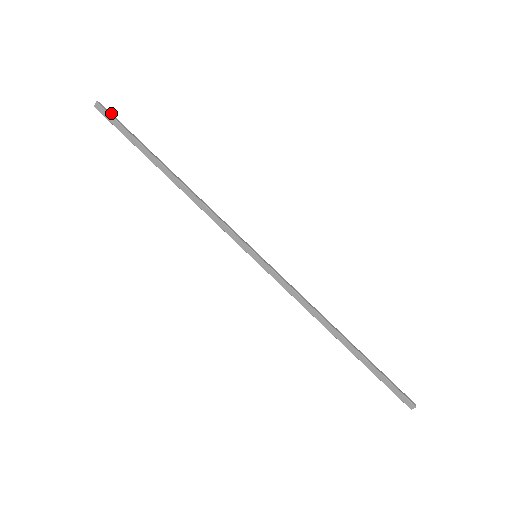
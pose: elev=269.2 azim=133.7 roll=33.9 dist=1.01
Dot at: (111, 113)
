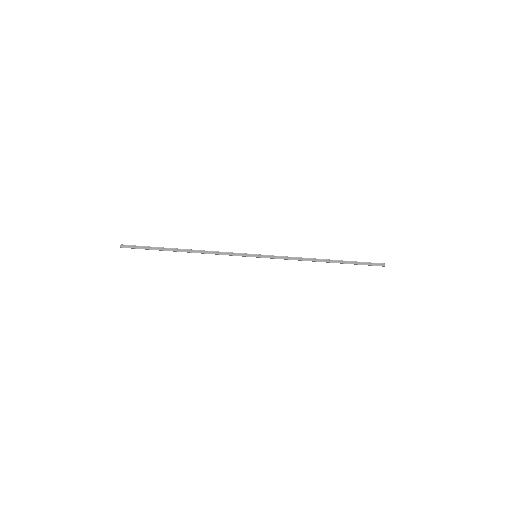
Dot at: (131, 245)
